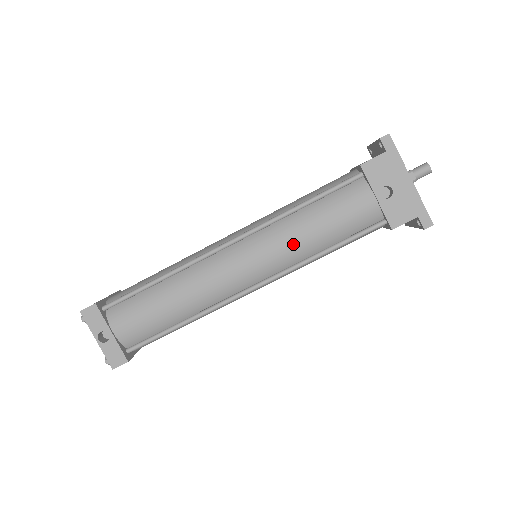
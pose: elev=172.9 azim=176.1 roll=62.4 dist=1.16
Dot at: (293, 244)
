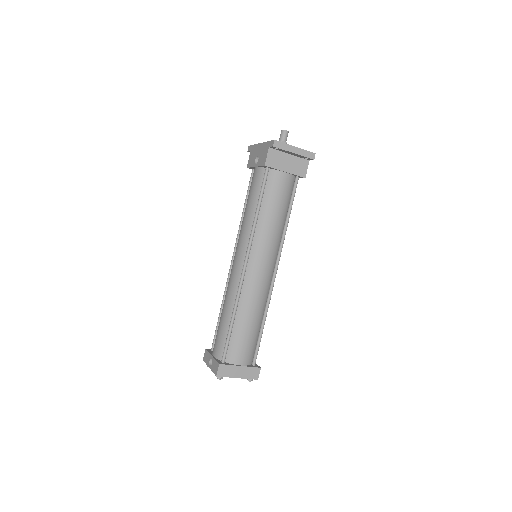
Dot at: (244, 226)
